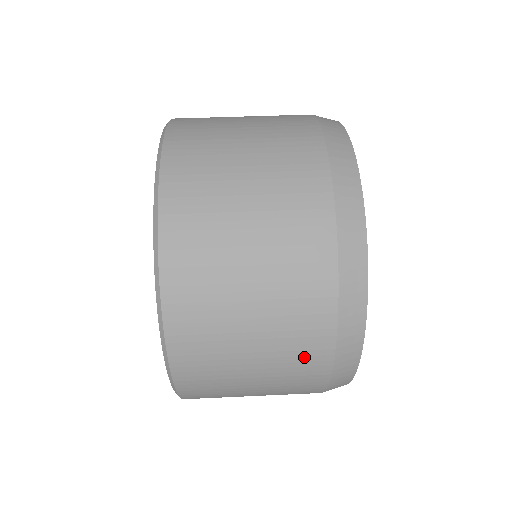
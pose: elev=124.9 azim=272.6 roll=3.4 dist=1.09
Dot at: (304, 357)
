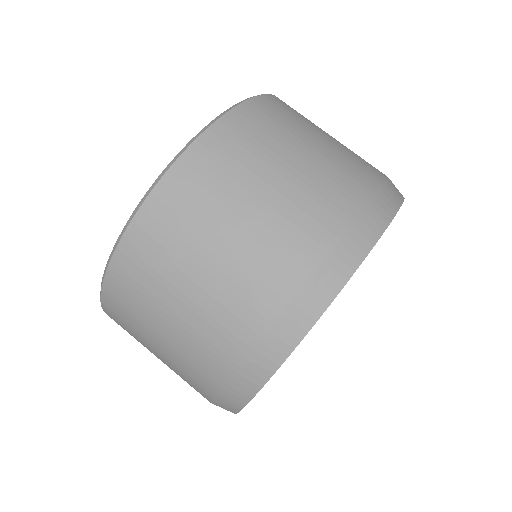
Dot at: (256, 289)
